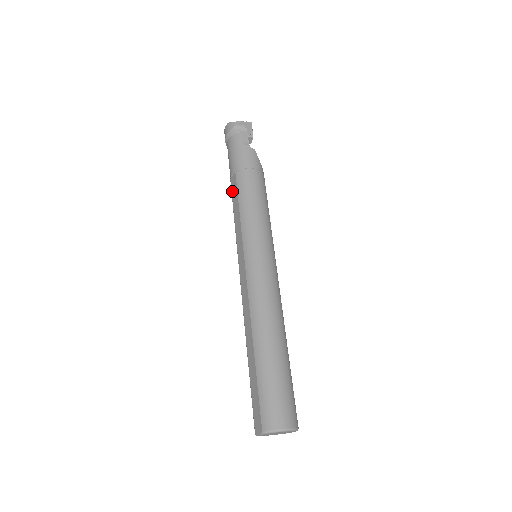
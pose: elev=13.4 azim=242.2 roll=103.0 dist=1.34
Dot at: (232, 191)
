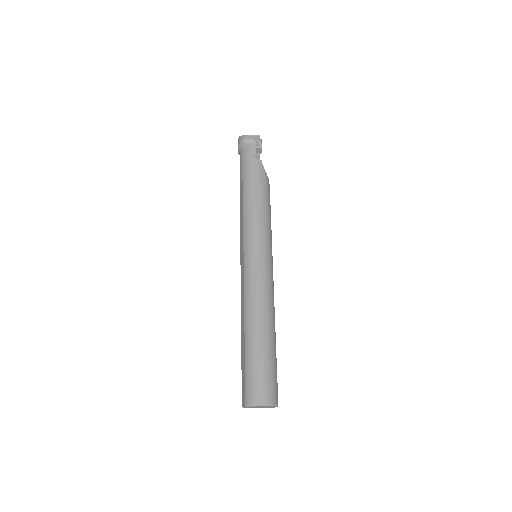
Dot at: (240, 198)
